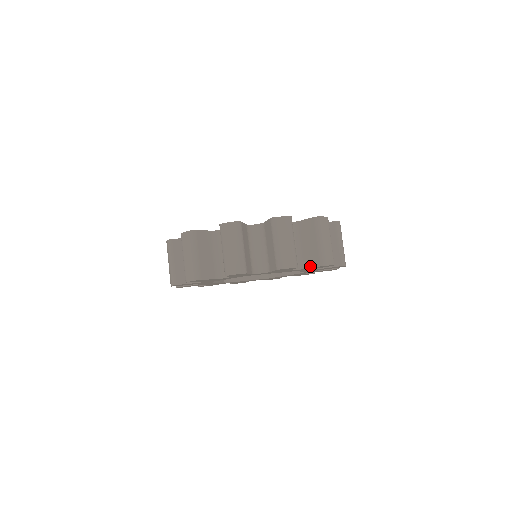
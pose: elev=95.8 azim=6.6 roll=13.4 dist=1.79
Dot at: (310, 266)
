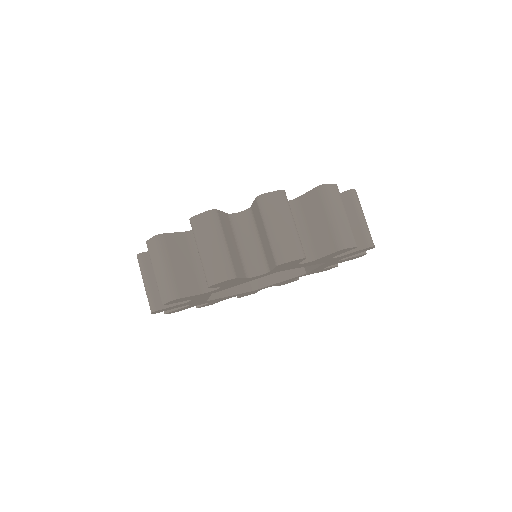
Dot at: (352, 250)
